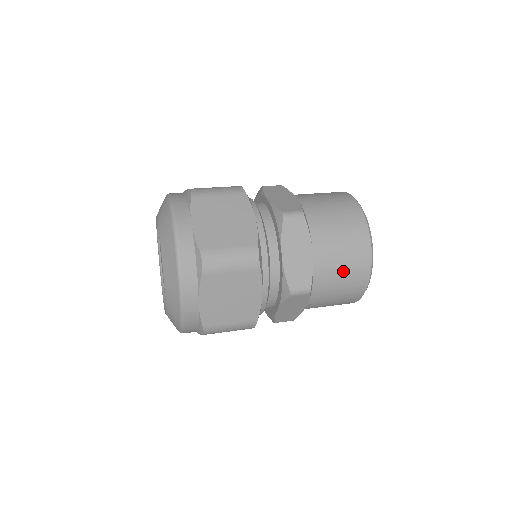
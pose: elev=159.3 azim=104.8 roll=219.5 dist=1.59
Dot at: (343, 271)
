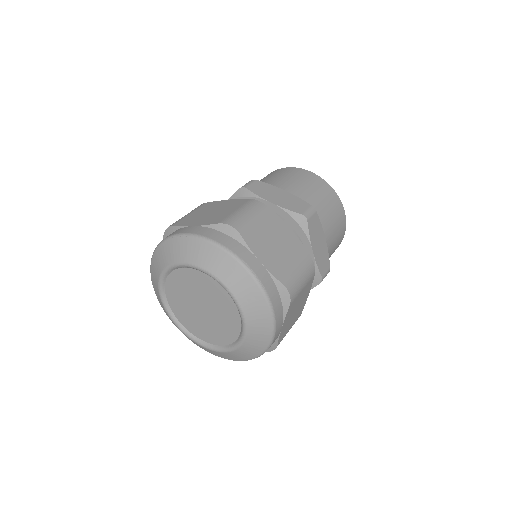
Dot at: (336, 242)
